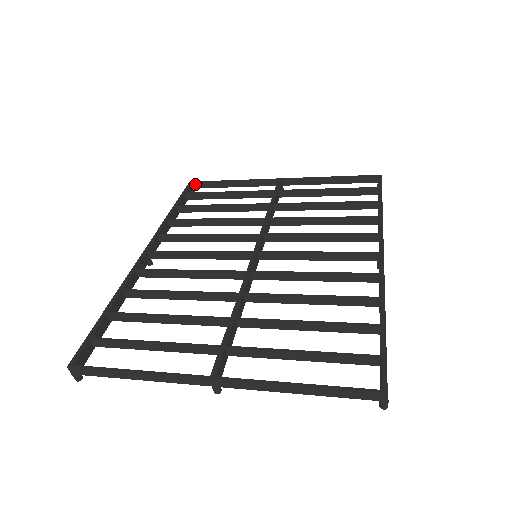
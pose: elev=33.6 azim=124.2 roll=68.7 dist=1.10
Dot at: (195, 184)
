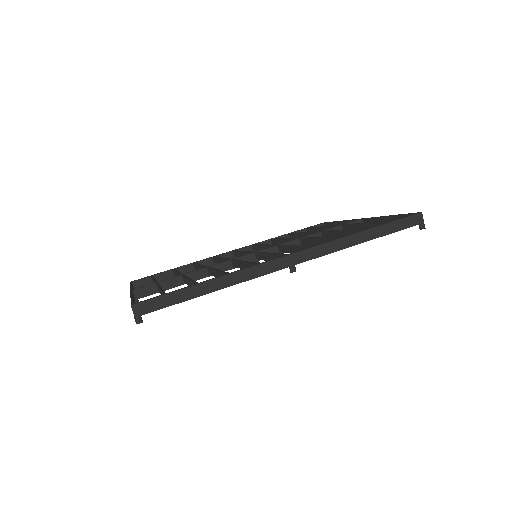
Dot at: (325, 224)
